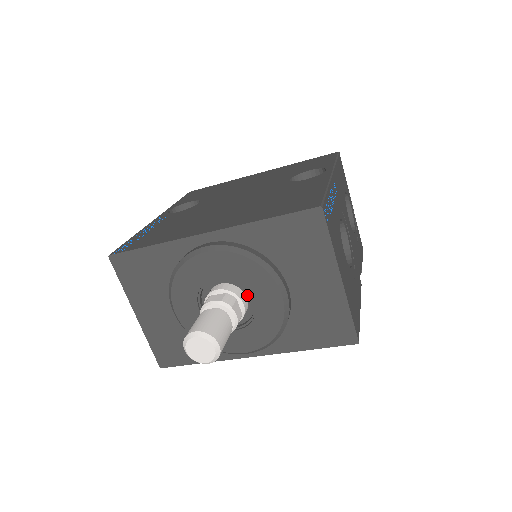
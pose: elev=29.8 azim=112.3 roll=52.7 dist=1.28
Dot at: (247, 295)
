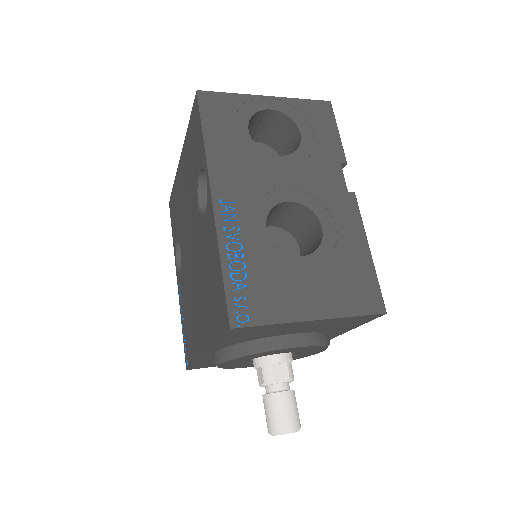
Dot at: occluded
